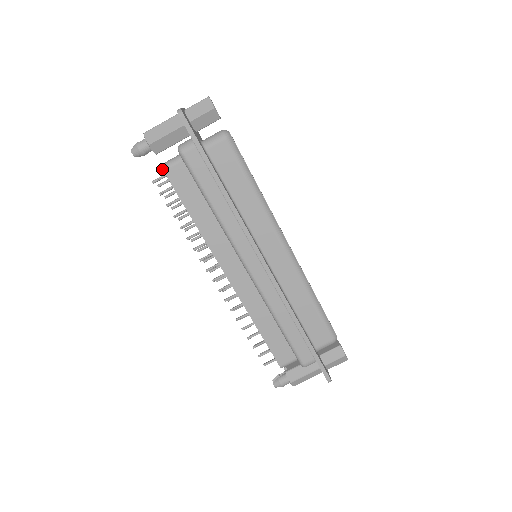
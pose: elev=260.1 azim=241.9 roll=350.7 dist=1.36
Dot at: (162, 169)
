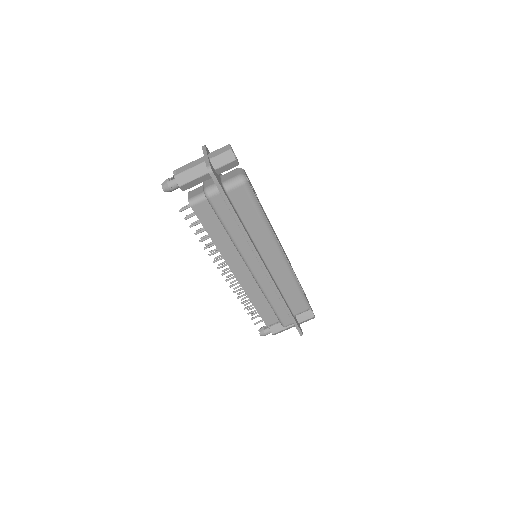
Dot at: occluded
